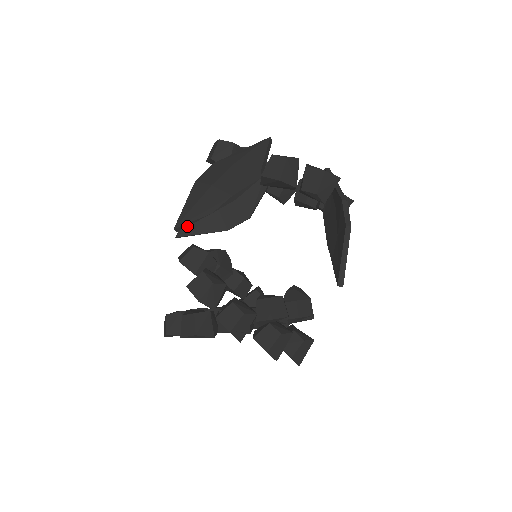
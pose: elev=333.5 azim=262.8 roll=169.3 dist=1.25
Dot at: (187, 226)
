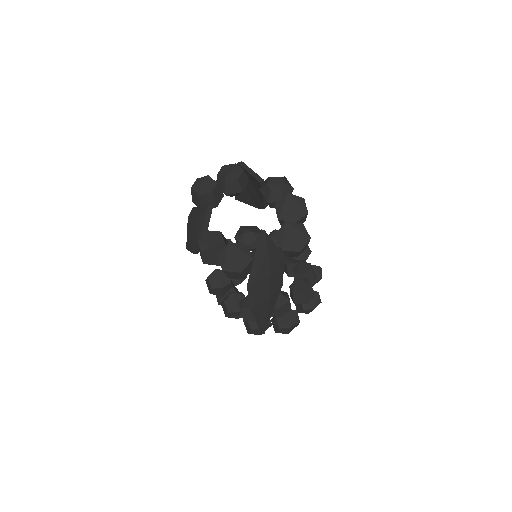
Dot at: occluded
